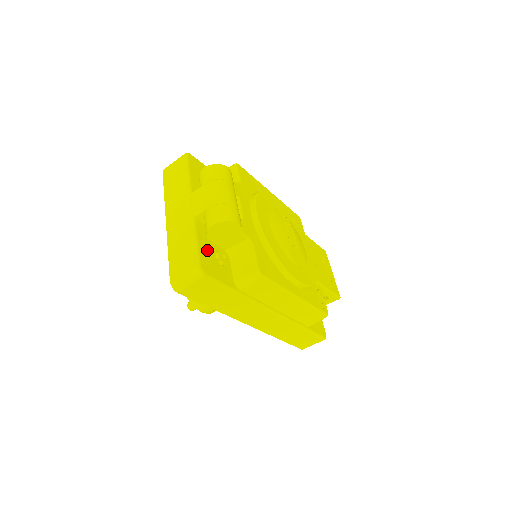
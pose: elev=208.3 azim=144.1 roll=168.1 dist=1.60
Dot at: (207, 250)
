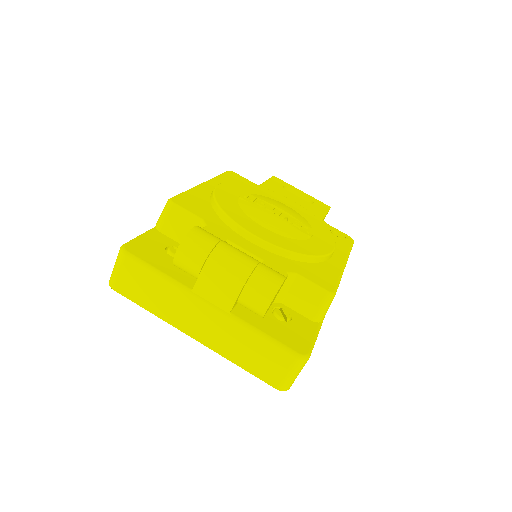
Dot at: (275, 328)
